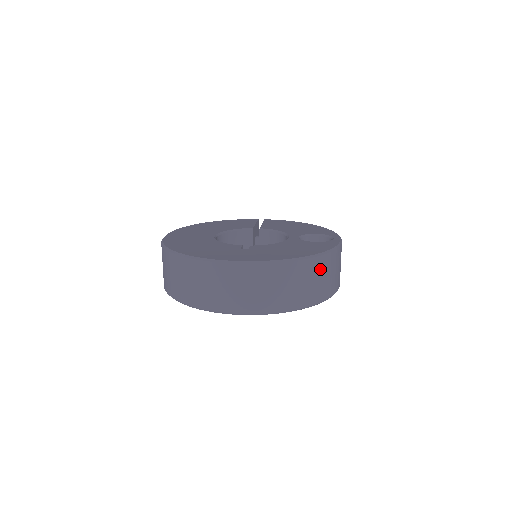
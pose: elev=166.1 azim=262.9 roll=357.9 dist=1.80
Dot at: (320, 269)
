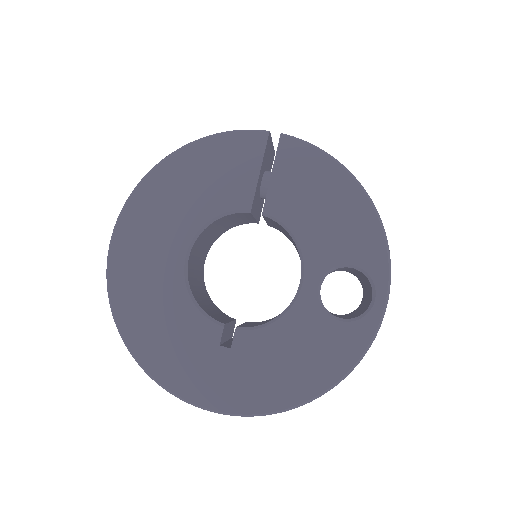
Dot at: occluded
